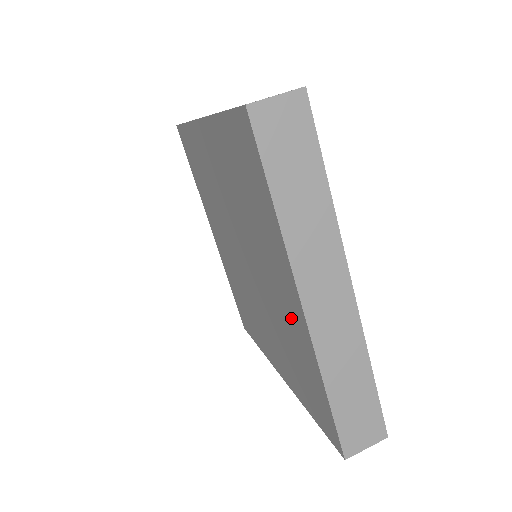
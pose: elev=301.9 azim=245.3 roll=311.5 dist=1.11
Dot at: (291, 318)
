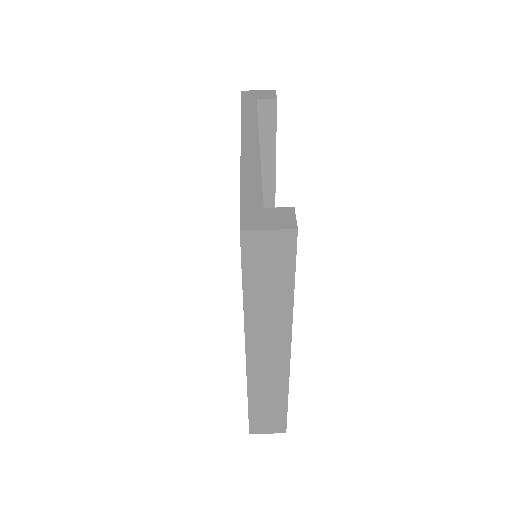
Dot at: occluded
